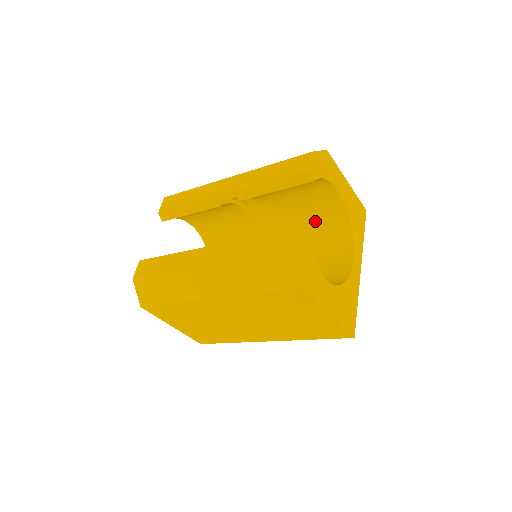
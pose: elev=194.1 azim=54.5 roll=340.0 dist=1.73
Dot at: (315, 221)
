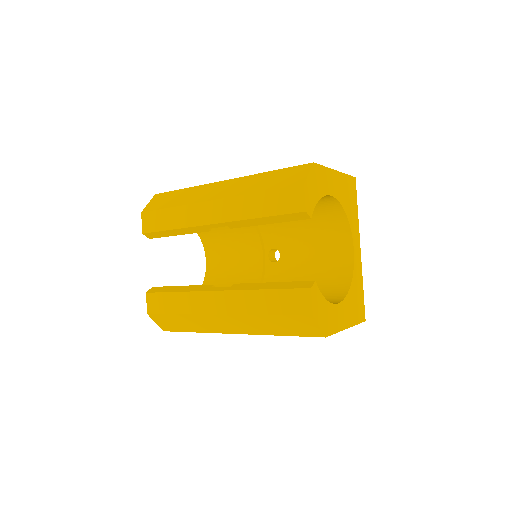
Dot at: occluded
